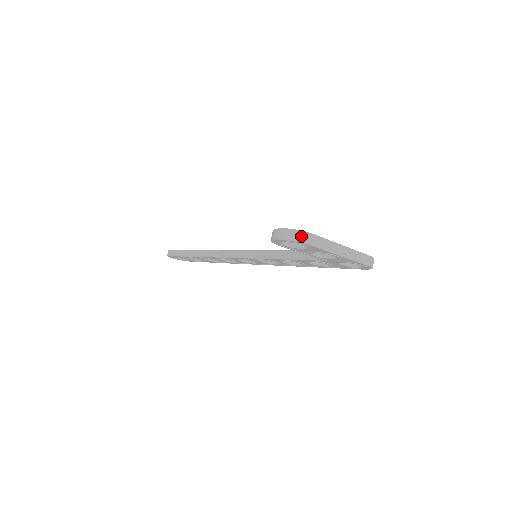
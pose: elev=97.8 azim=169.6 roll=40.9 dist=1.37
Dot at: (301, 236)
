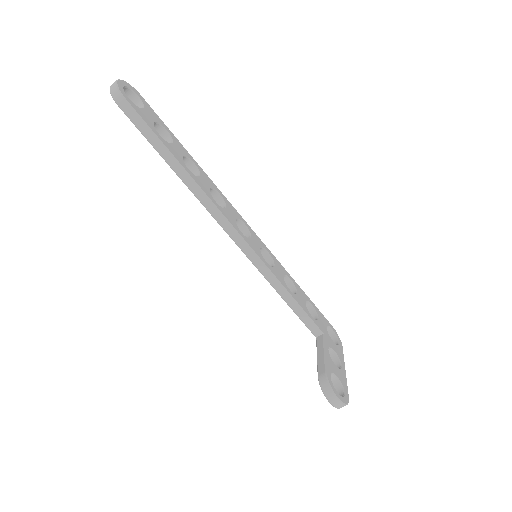
Dot at: occluded
